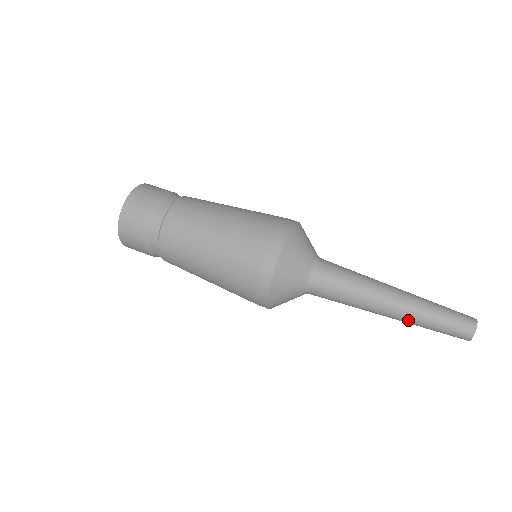
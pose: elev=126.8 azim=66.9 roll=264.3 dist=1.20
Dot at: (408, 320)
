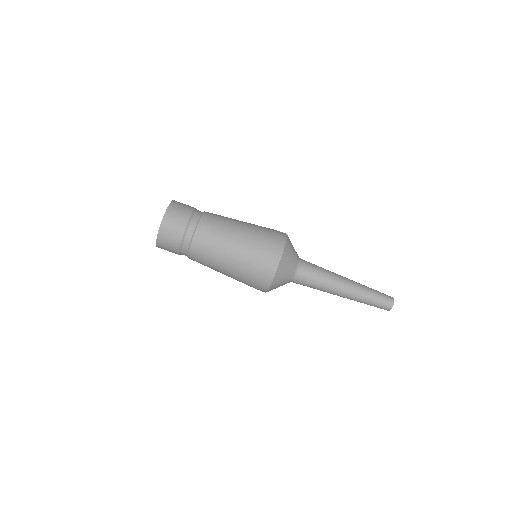
Dot at: occluded
